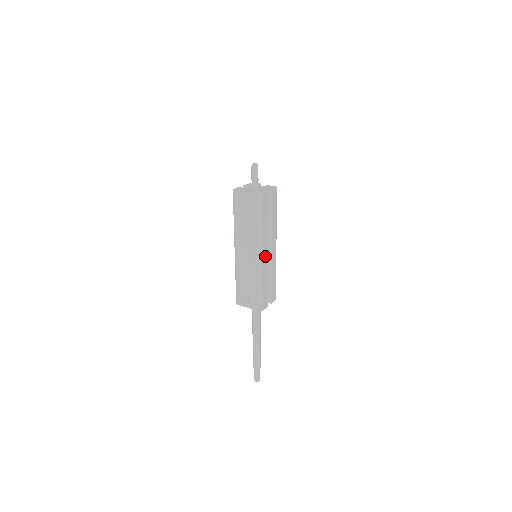
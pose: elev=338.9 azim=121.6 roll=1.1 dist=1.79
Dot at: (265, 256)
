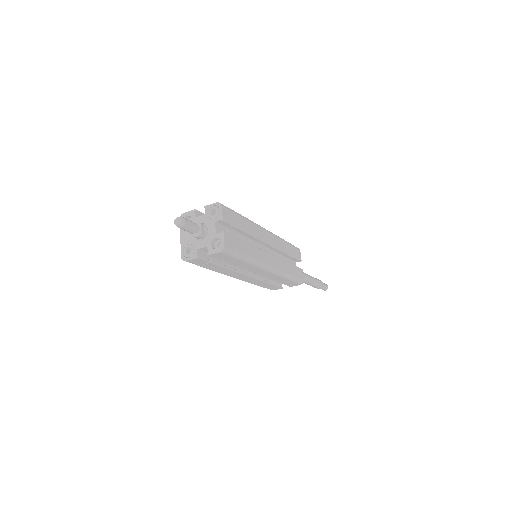
Dot at: (243, 277)
